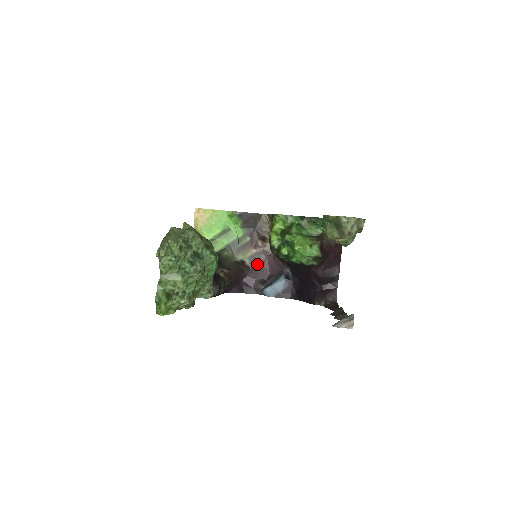
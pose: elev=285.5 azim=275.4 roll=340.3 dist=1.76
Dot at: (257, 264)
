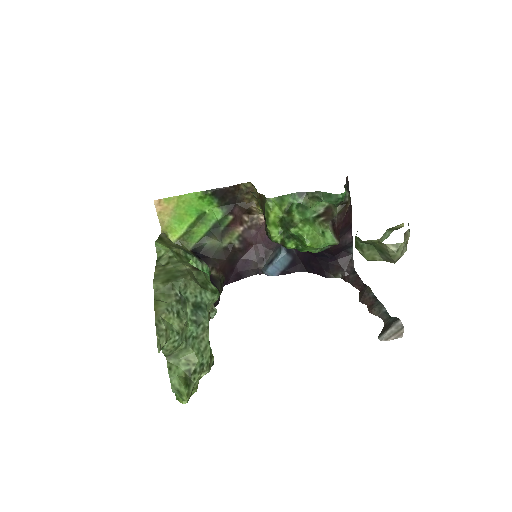
Dot at: (248, 242)
